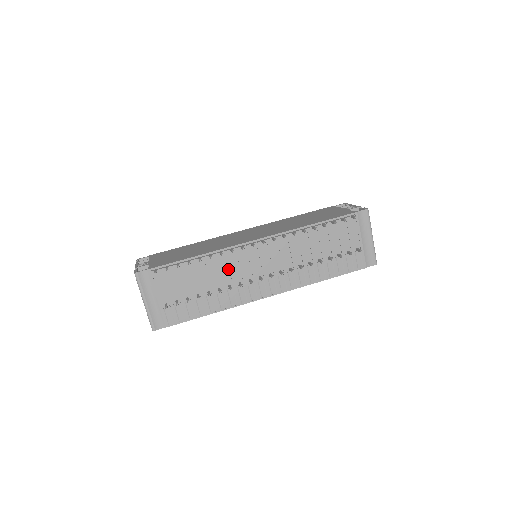
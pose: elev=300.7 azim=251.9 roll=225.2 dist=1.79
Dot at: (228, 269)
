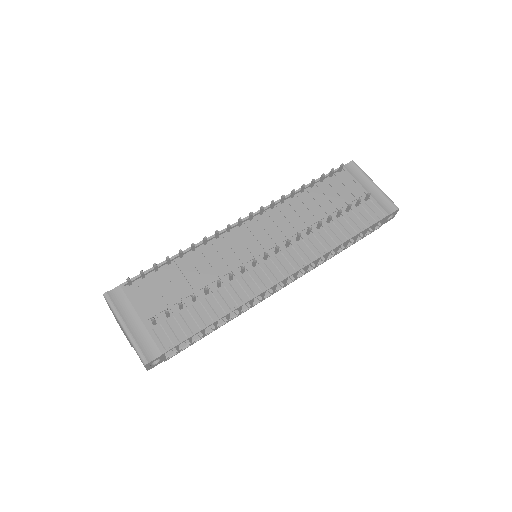
Dot at: (221, 259)
